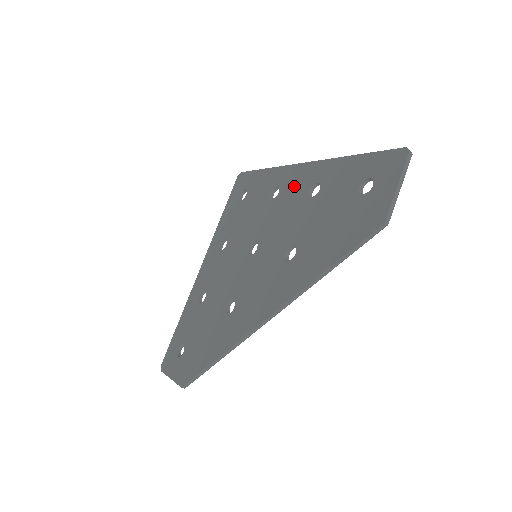
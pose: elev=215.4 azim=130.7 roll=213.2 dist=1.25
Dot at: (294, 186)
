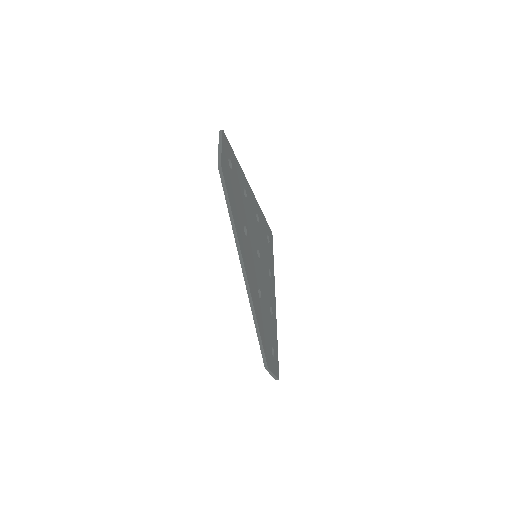
Dot at: occluded
